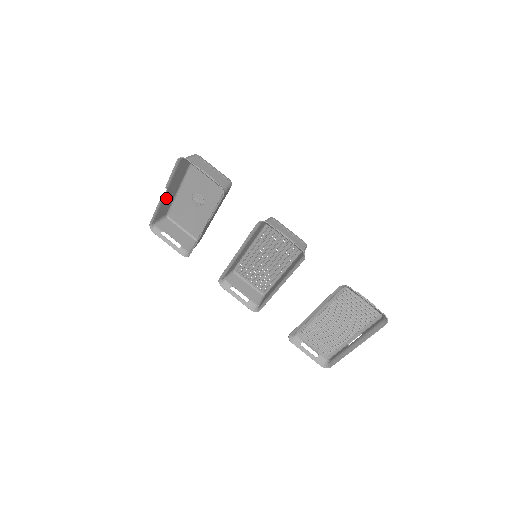
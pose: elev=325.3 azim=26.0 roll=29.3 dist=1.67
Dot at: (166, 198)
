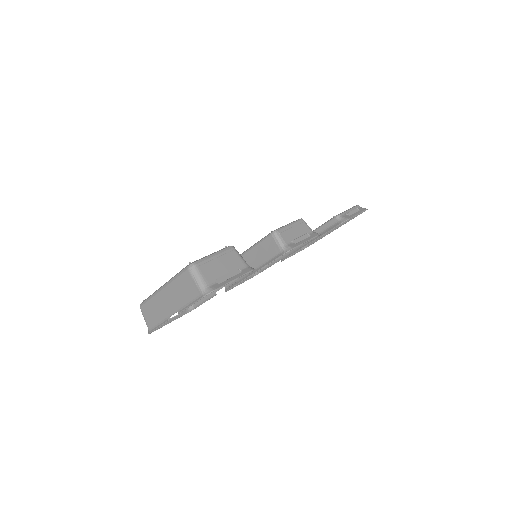
Dot at: (165, 311)
